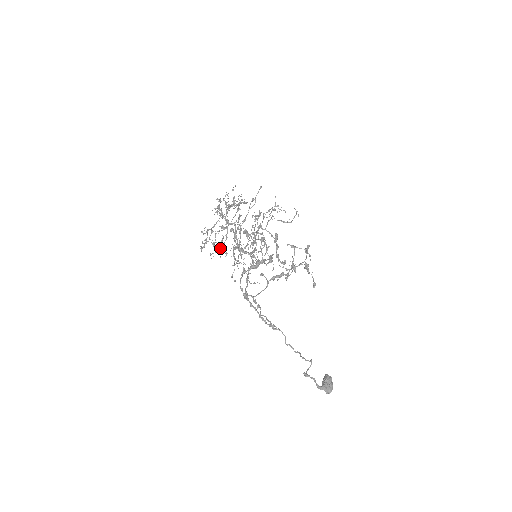
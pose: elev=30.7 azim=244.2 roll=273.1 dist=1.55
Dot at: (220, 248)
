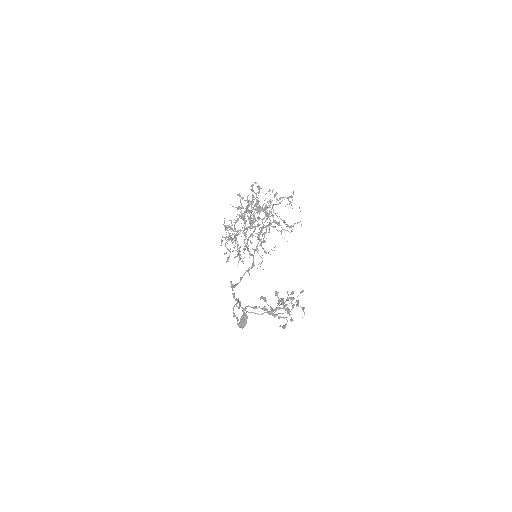
Dot at: (233, 242)
